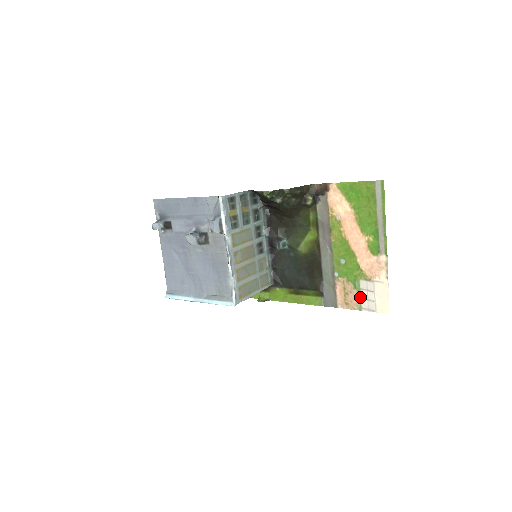
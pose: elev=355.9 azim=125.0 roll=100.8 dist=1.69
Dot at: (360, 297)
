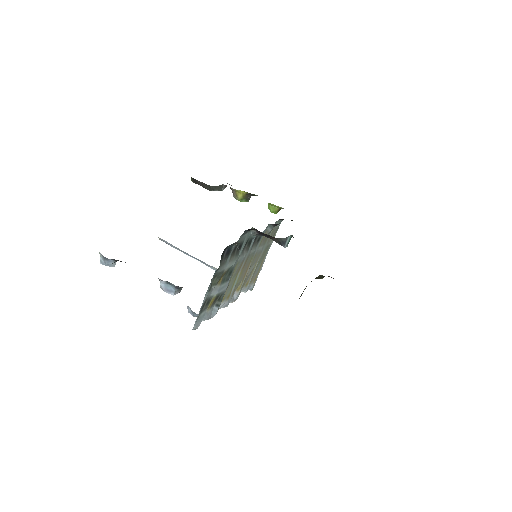
Dot at: occluded
